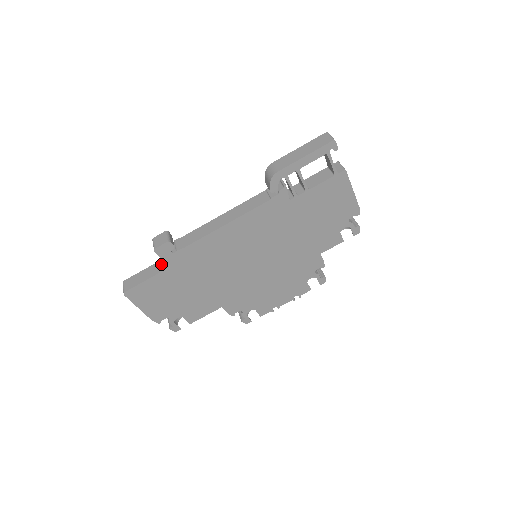
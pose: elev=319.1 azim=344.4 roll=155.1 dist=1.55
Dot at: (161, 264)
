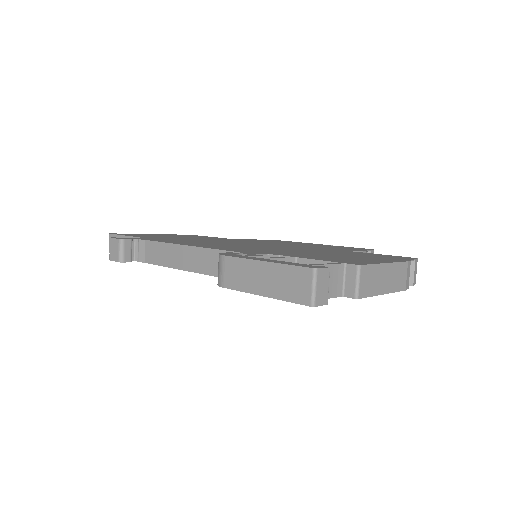
Dot at: occluded
